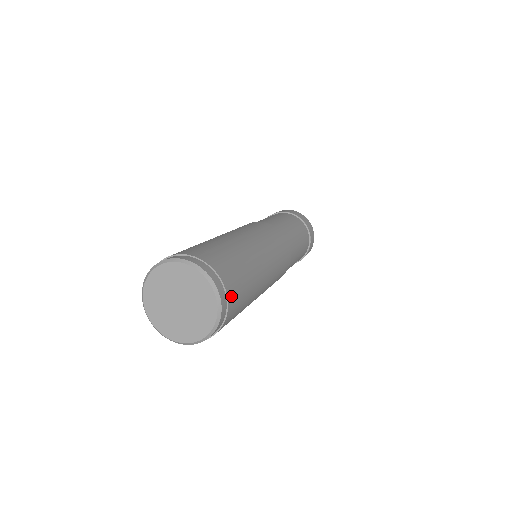
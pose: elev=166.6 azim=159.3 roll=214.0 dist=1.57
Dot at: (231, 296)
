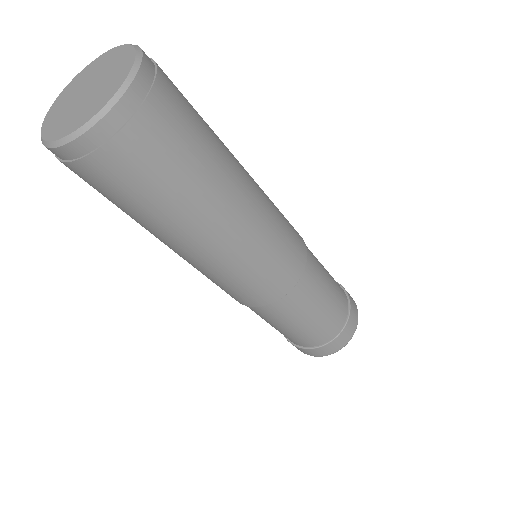
Dot at: (142, 128)
